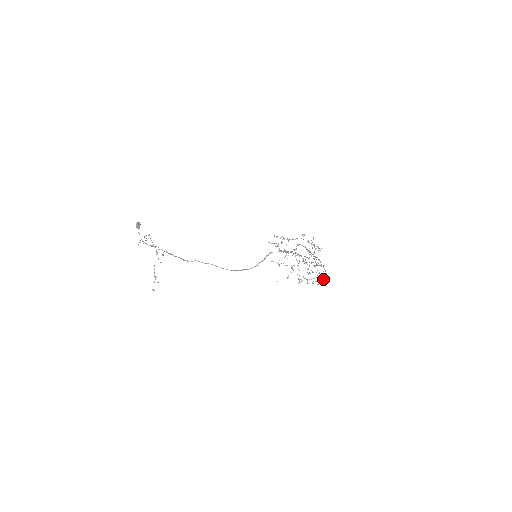
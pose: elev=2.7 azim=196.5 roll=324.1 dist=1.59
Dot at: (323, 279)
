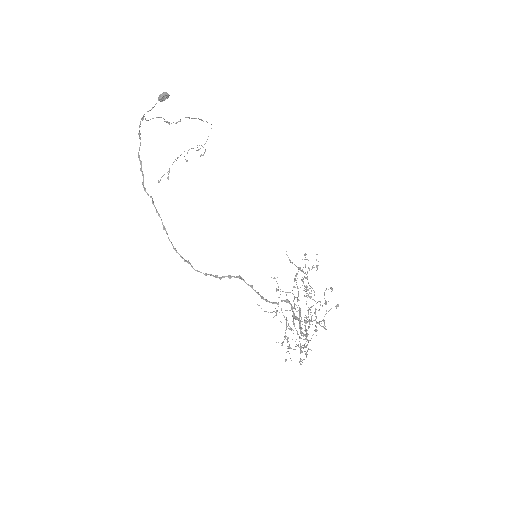
Dot at: (300, 358)
